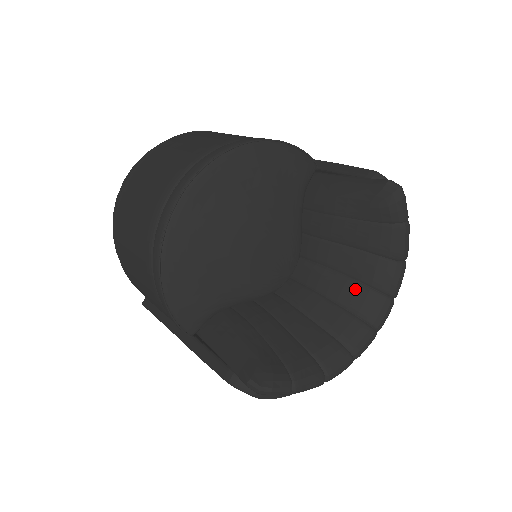
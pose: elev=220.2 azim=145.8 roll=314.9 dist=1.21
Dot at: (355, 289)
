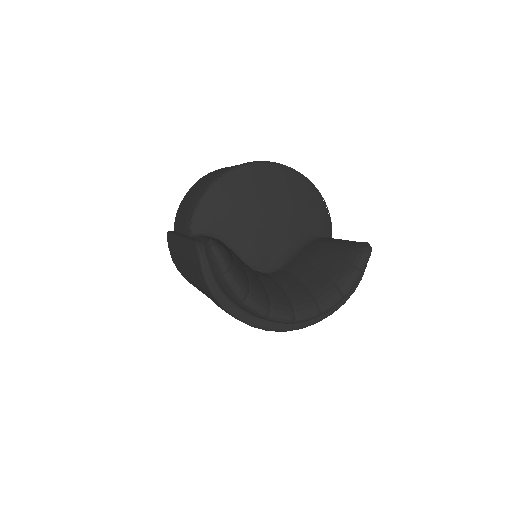
Dot at: (302, 290)
